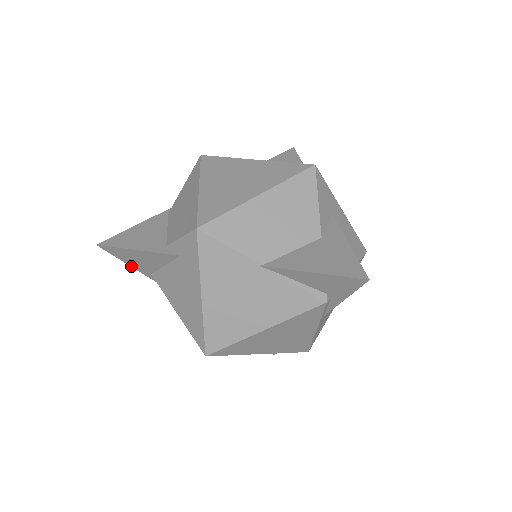
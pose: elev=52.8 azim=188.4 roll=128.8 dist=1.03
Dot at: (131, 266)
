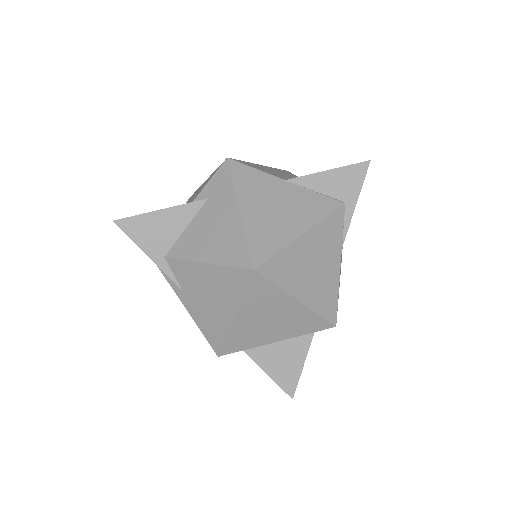
Dot at: (143, 251)
